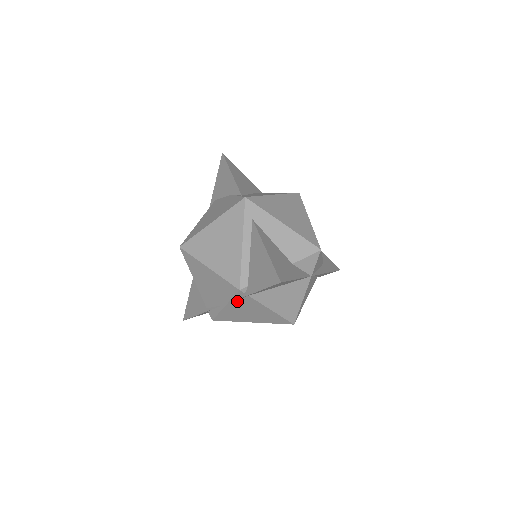
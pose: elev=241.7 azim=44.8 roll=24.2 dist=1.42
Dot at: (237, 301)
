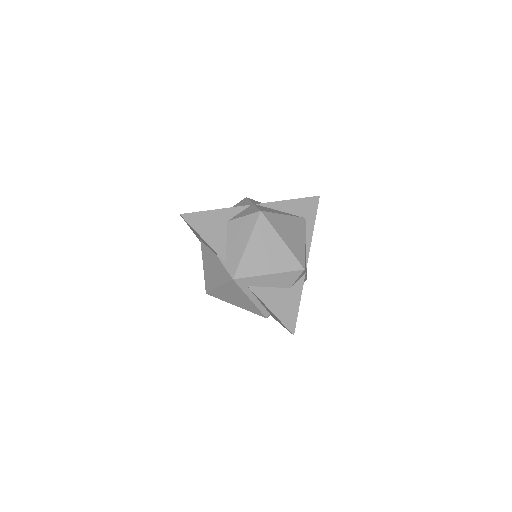
Dot at: occluded
